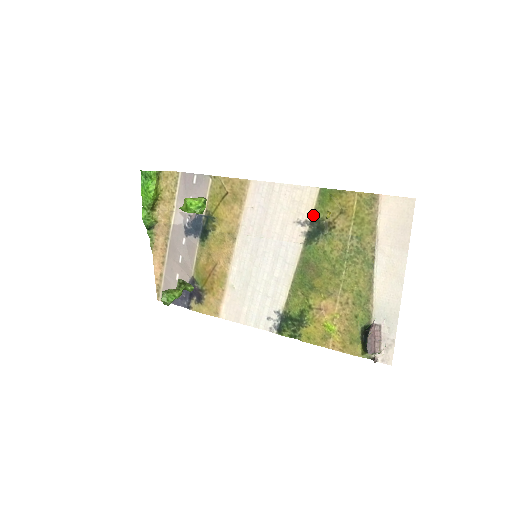
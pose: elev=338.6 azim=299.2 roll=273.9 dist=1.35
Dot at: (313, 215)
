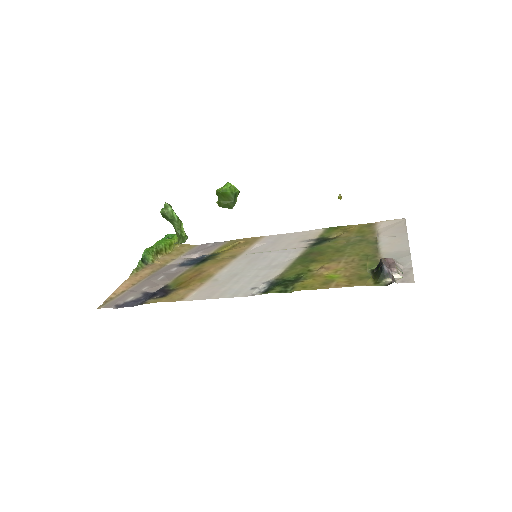
Dot at: (319, 237)
